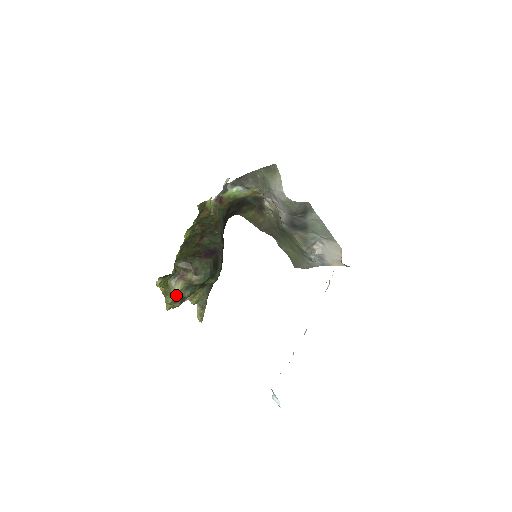
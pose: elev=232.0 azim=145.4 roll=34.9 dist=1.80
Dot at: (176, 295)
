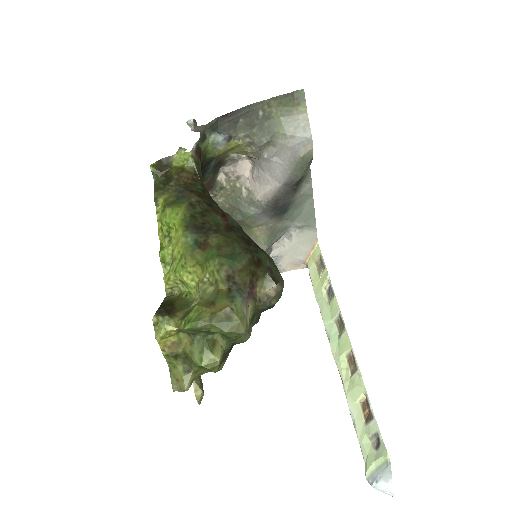
Dot at: (230, 341)
